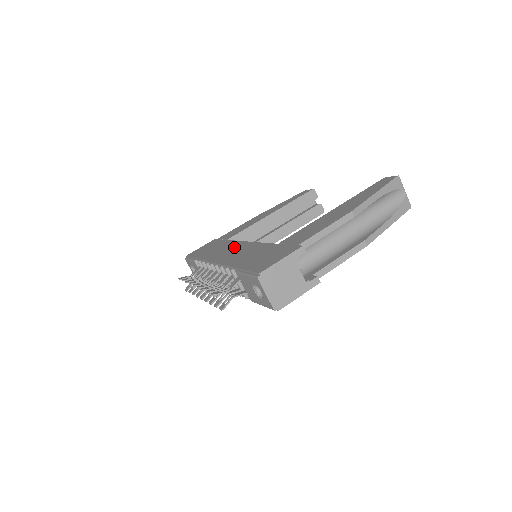
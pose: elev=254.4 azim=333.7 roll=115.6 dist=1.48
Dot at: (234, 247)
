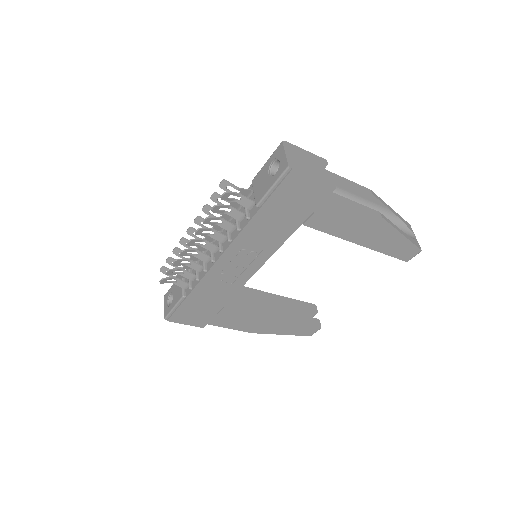
Dot at: occluded
